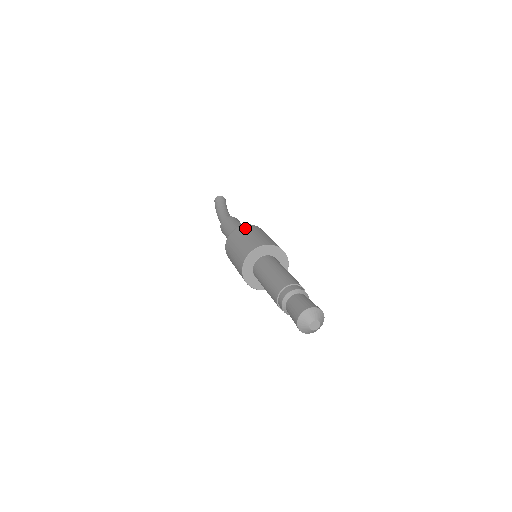
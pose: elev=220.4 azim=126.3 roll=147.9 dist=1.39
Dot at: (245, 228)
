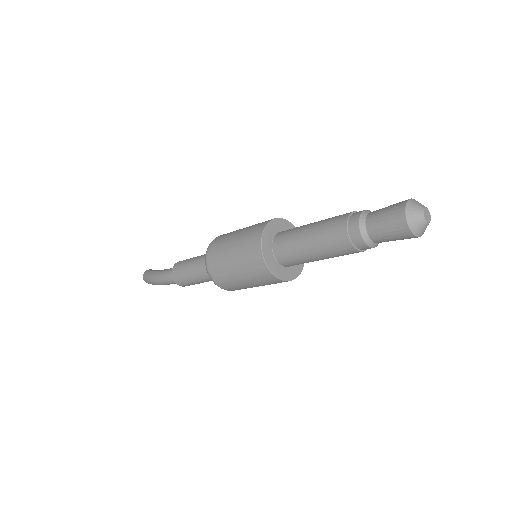
Dot at: occluded
